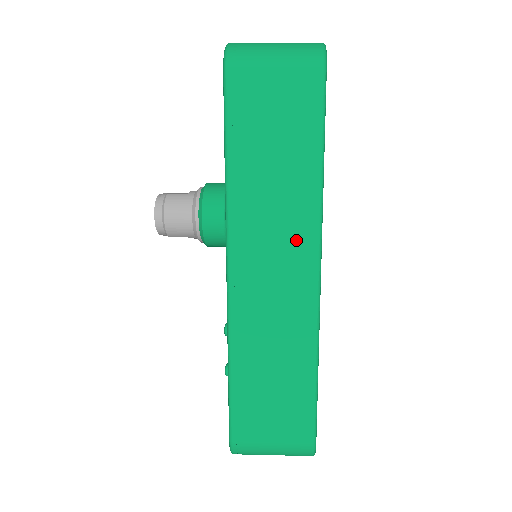
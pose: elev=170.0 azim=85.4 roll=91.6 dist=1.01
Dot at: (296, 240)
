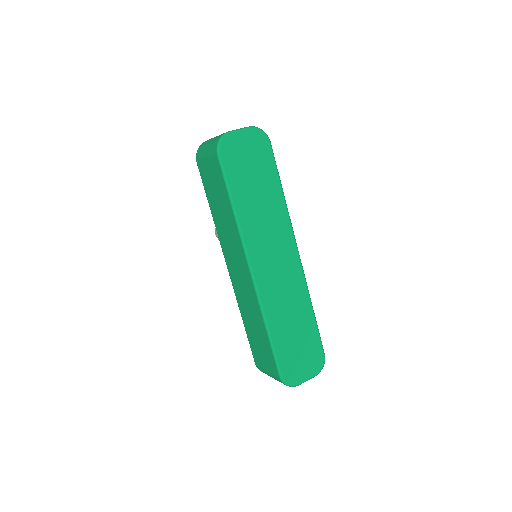
Dot at: (238, 252)
